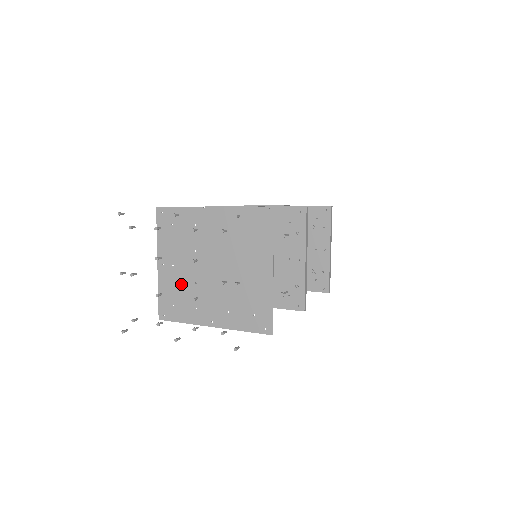
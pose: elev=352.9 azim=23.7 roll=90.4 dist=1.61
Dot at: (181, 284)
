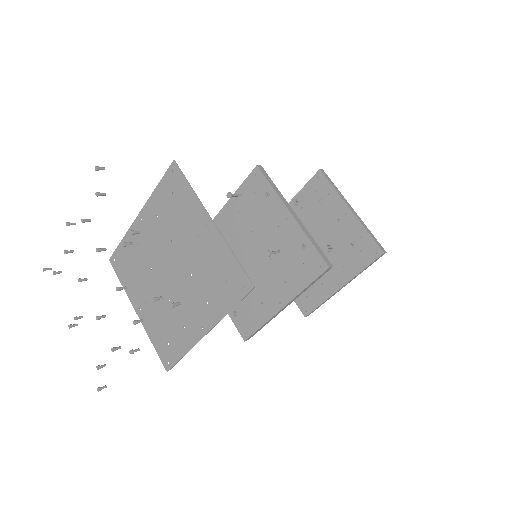
Dot at: (160, 314)
